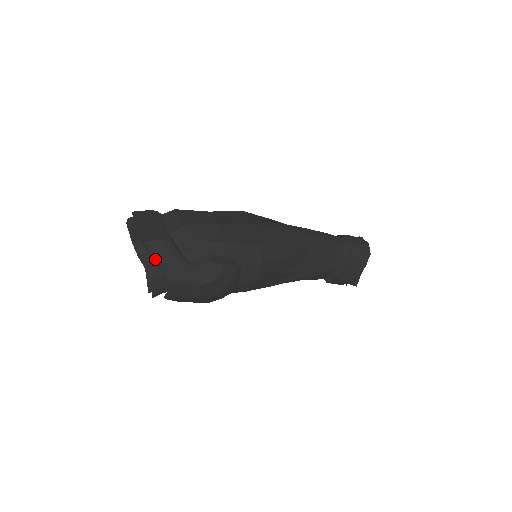
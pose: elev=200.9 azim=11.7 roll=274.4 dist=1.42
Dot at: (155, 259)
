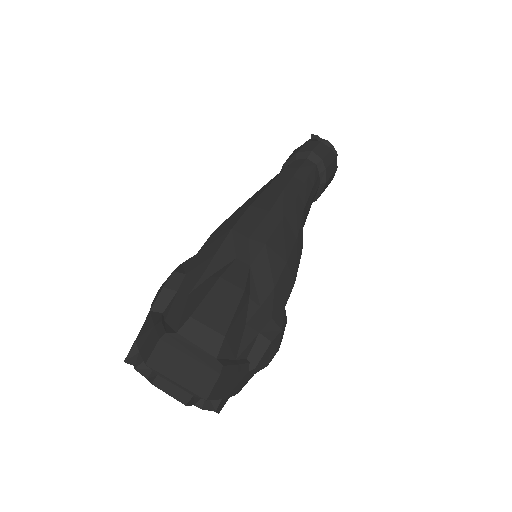
Dot at: (223, 398)
